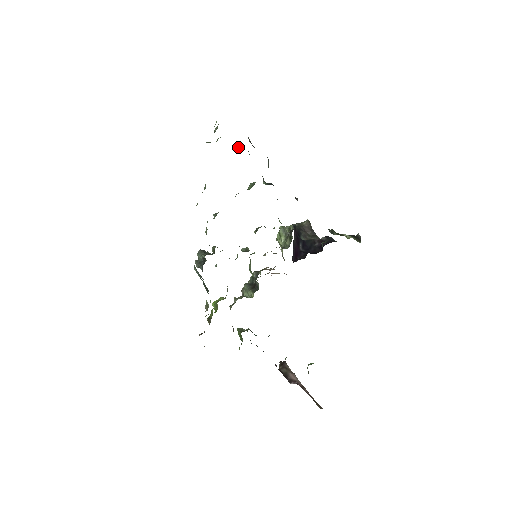
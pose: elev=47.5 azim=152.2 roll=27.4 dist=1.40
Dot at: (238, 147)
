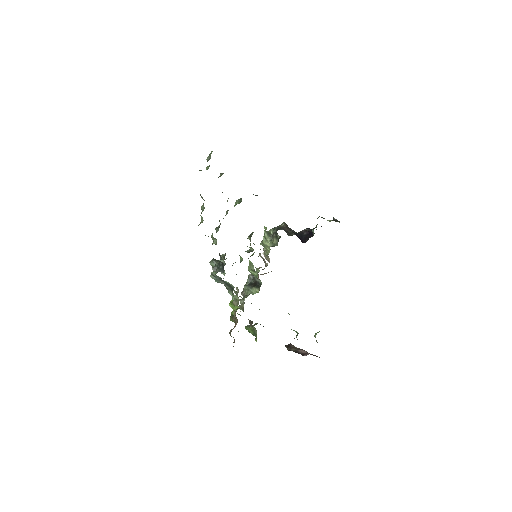
Dot at: (221, 173)
